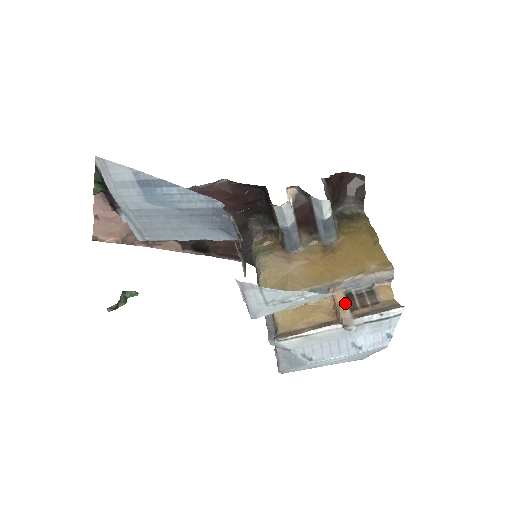
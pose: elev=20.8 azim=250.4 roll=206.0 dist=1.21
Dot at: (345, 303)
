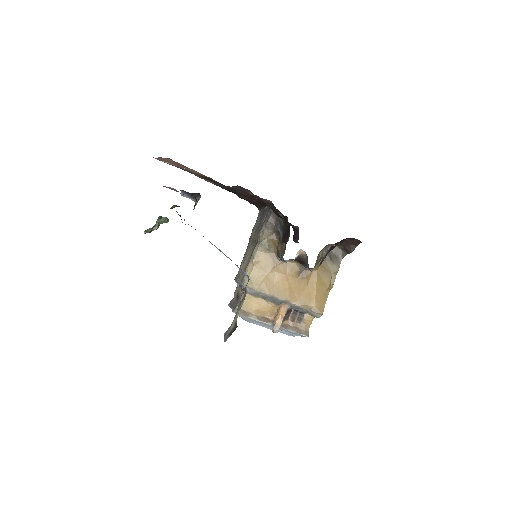
Dot at: (283, 316)
